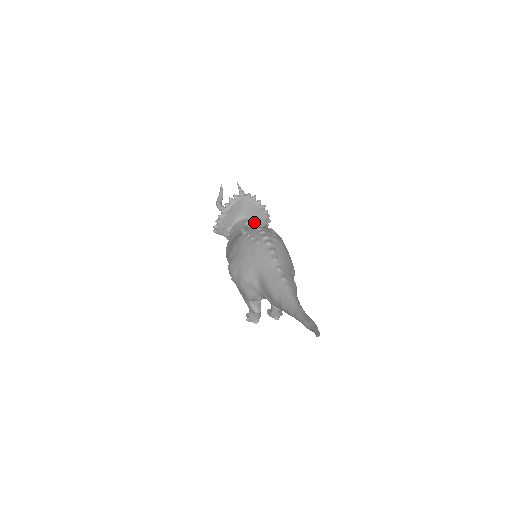
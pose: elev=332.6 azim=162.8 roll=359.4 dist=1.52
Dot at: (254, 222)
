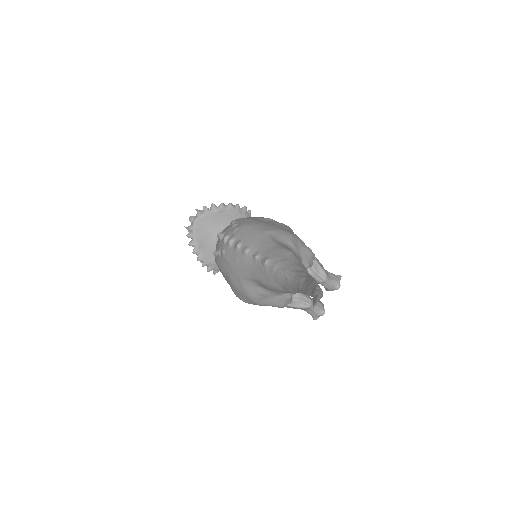
Dot at: occluded
